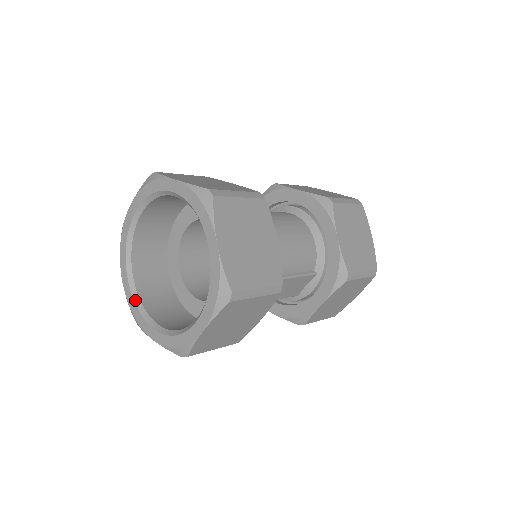
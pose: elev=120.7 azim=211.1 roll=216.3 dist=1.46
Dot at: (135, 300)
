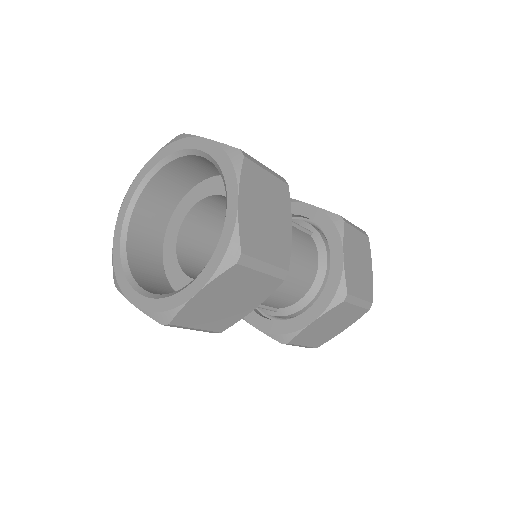
Dot at: (135, 194)
